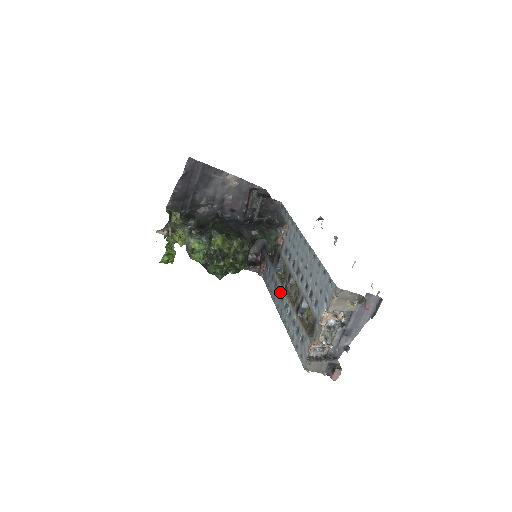
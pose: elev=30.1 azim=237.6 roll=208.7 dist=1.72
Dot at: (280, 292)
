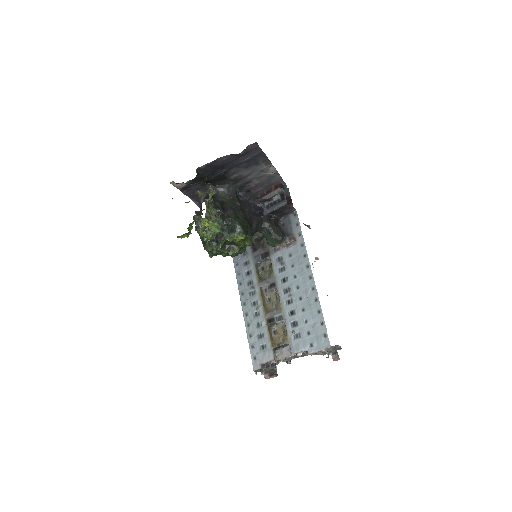
Dot at: (253, 286)
